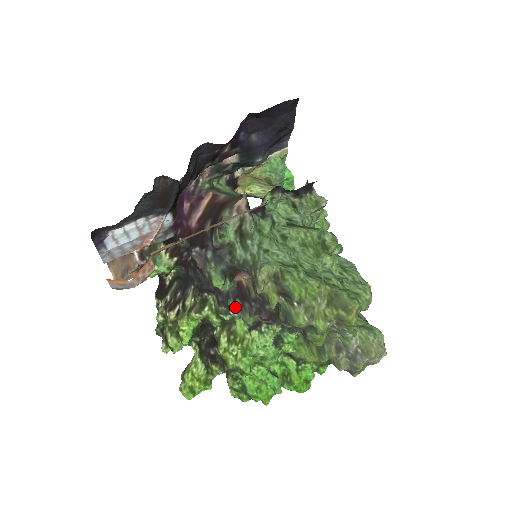
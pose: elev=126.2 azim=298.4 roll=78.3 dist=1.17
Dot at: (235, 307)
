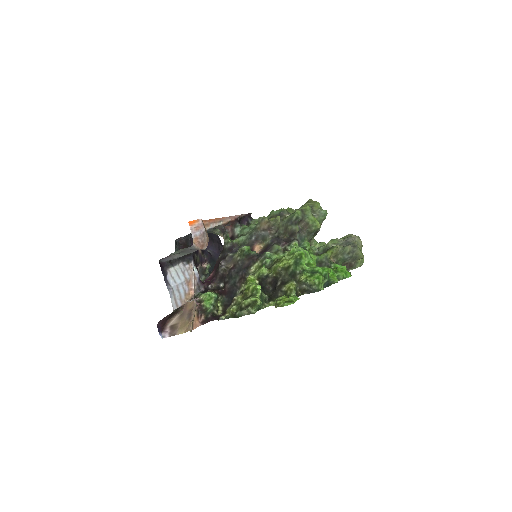
Dot at: occluded
